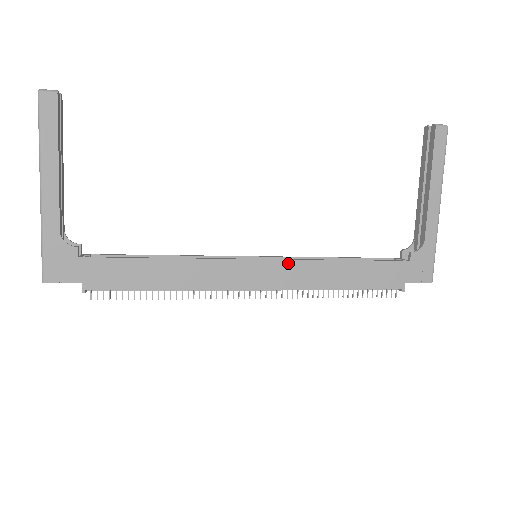
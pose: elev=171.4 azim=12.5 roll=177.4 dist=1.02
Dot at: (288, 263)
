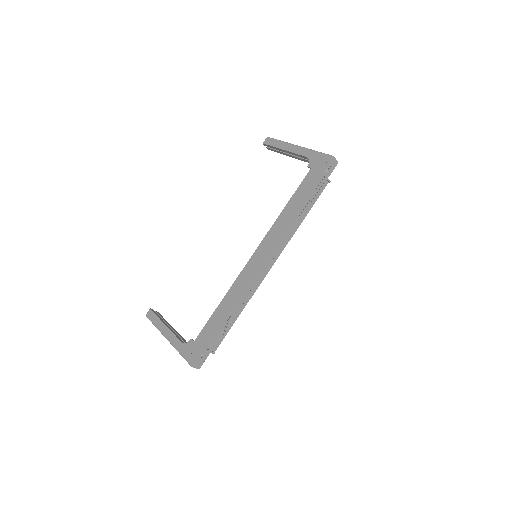
Dot at: (265, 239)
